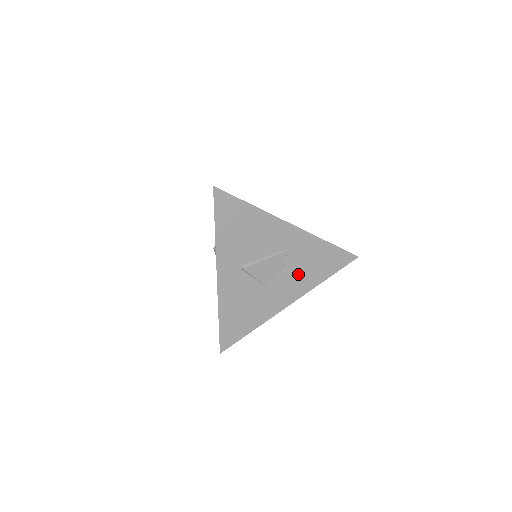
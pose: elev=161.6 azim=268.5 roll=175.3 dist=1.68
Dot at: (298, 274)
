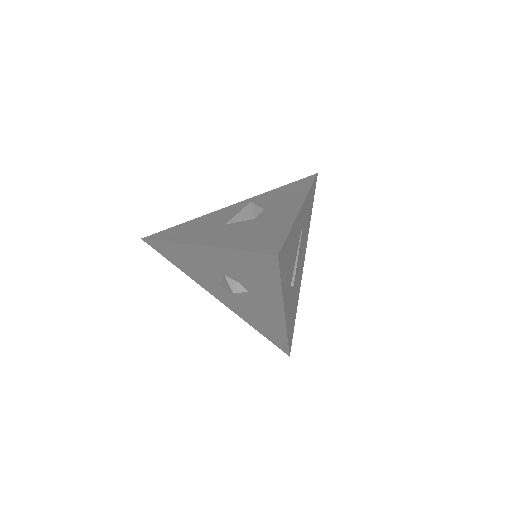
Dot at: (305, 237)
